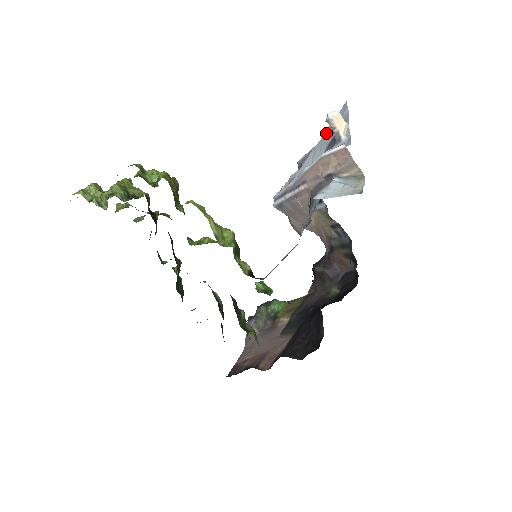
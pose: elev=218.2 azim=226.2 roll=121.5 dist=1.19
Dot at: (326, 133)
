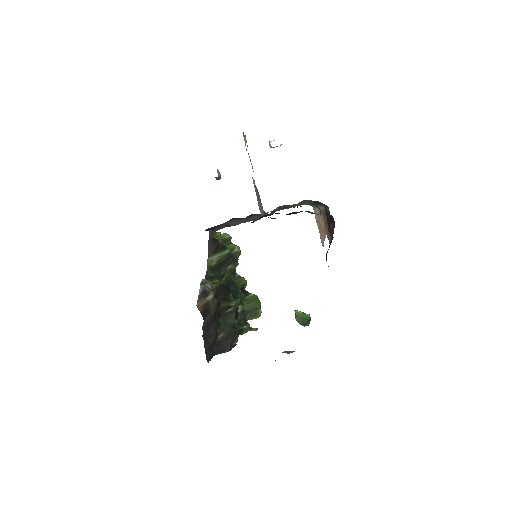
Dot at: occluded
